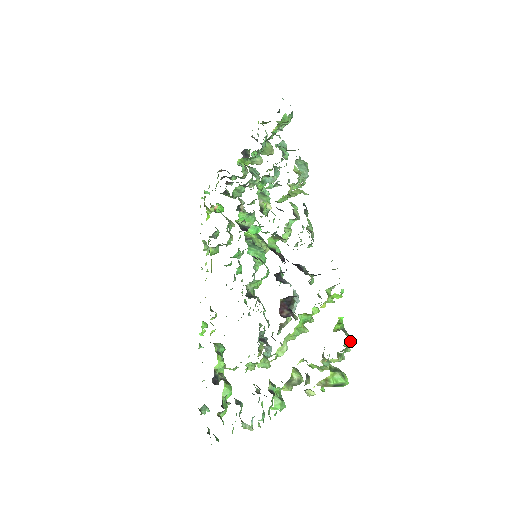
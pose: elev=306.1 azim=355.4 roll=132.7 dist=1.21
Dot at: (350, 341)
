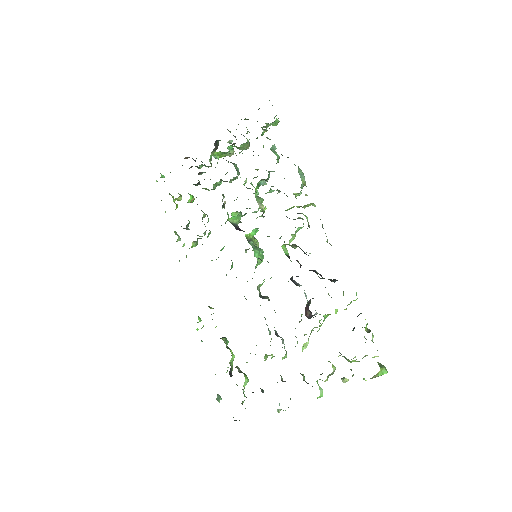
Dot at: (373, 336)
